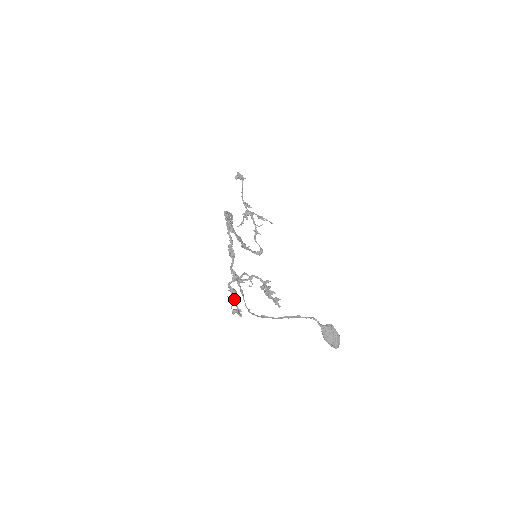
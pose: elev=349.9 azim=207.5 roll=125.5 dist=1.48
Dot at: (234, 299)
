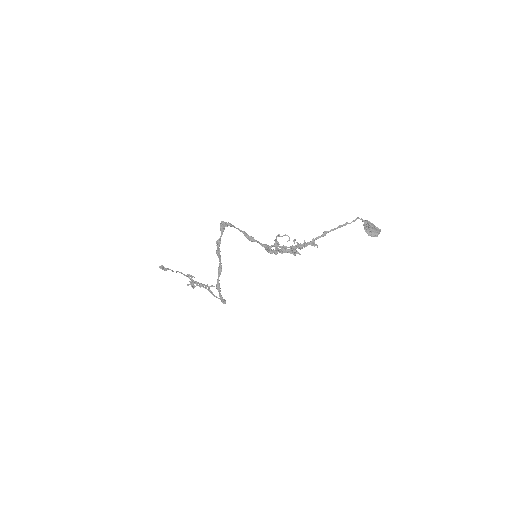
Dot at: (284, 250)
